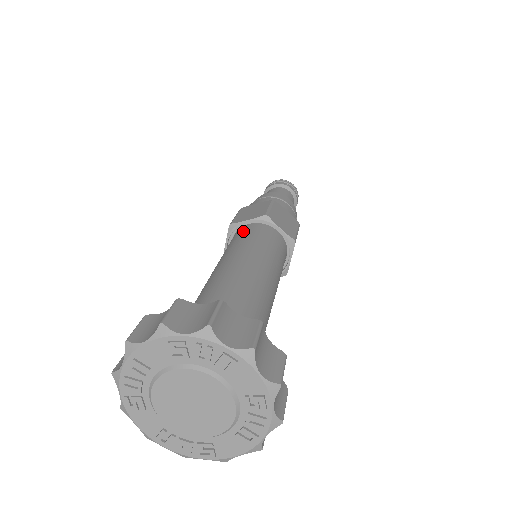
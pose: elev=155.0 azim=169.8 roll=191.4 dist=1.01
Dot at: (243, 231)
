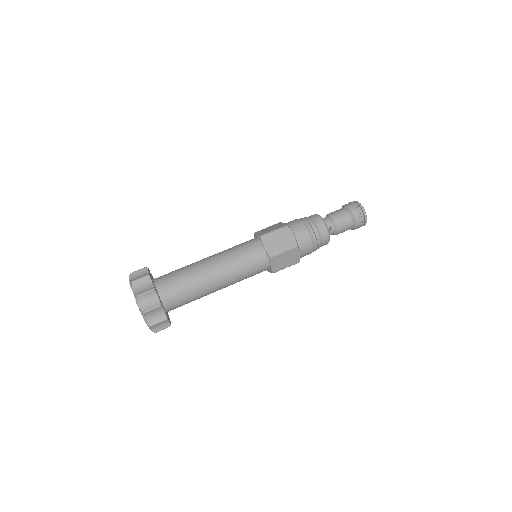
Dot at: (255, 250)
